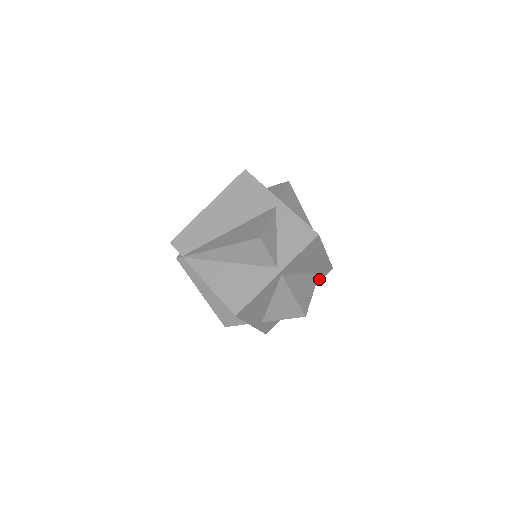
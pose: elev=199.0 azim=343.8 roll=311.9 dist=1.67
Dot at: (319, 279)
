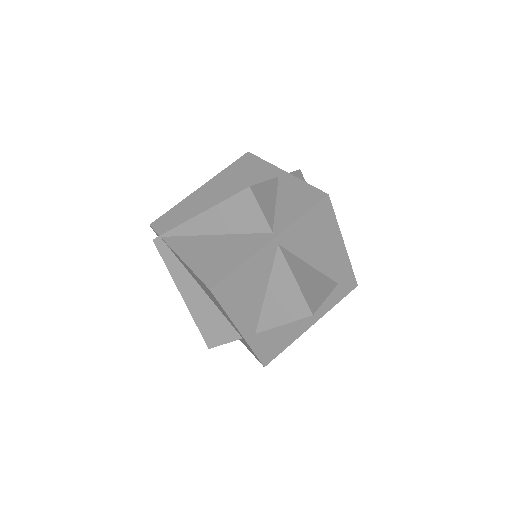
Dot at: (339, 296)
